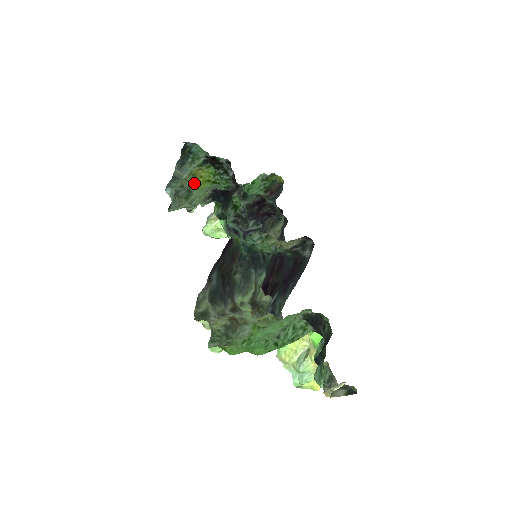
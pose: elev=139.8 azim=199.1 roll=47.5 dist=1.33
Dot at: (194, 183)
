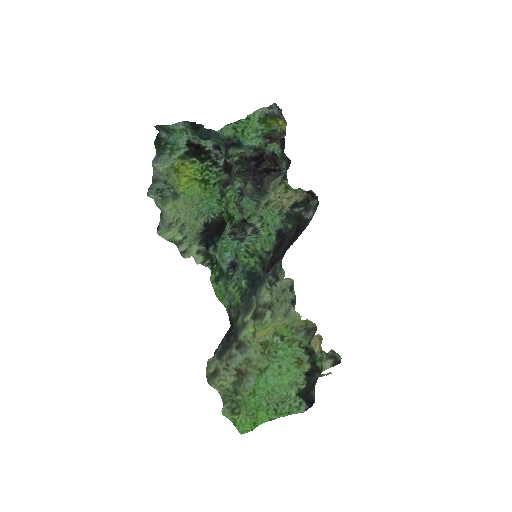
Dot at: (179, 179)
